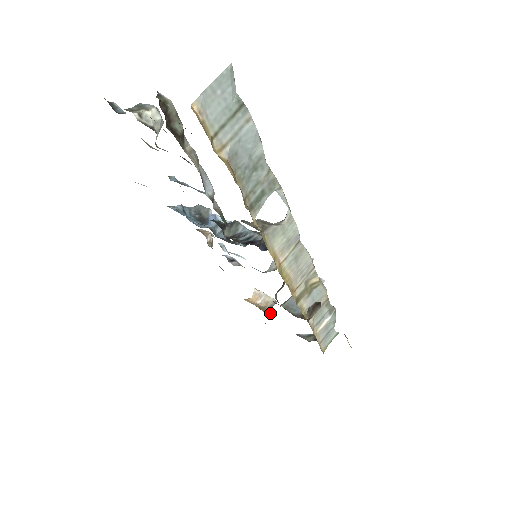
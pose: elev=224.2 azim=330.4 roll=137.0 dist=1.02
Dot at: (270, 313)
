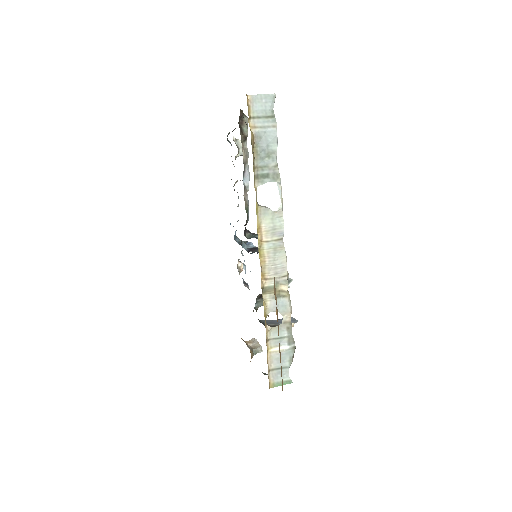
Dot at: (252, 351)
